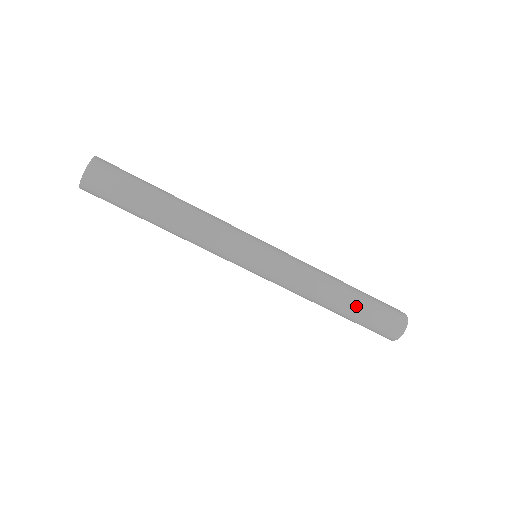
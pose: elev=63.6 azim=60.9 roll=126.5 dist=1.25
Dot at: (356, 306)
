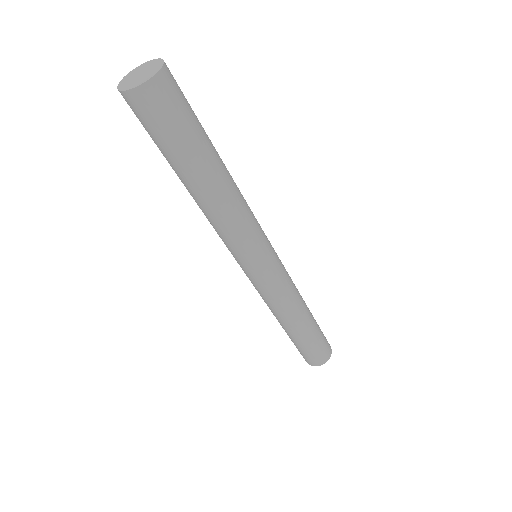
Dot at: (298, 338)
